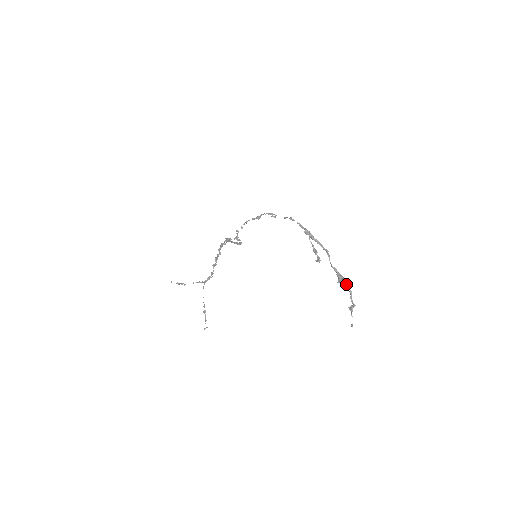
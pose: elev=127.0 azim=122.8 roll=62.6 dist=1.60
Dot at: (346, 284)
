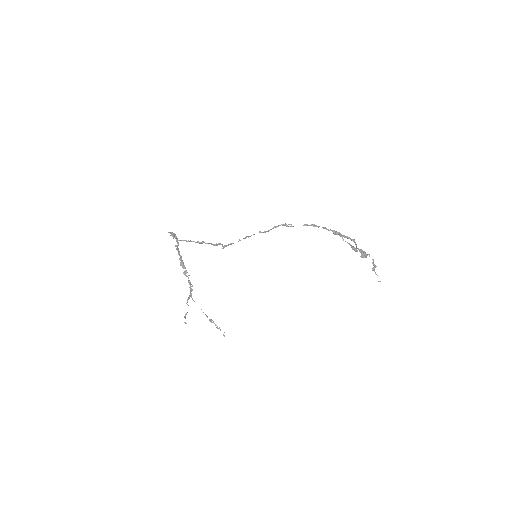
Dot at: (367, 255)
